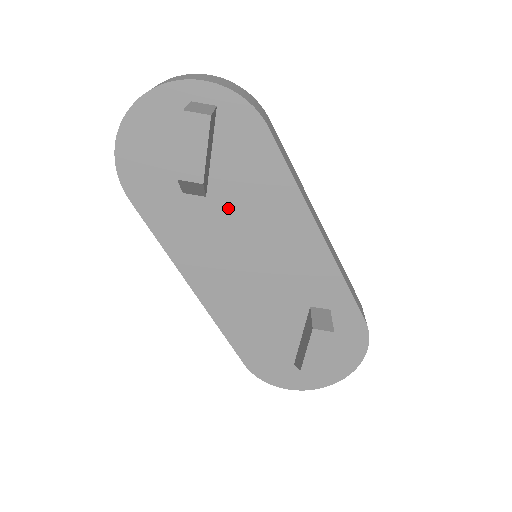
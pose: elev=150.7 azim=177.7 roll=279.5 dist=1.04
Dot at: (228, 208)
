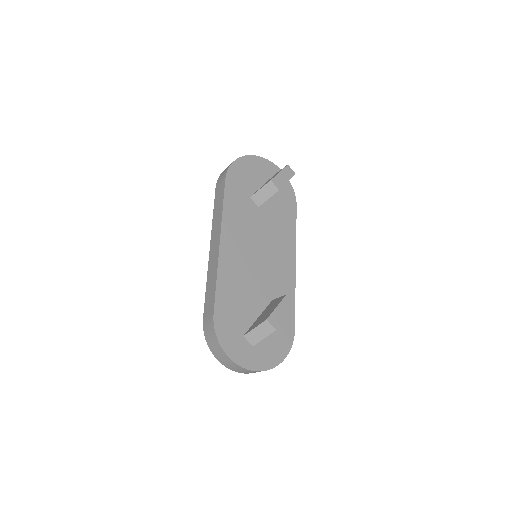
Dot at: (264, 219)
